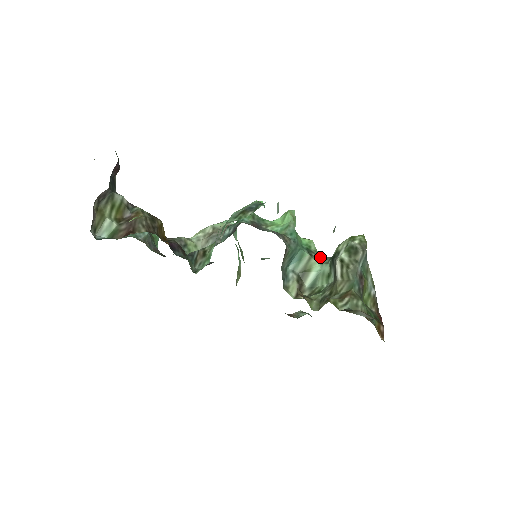
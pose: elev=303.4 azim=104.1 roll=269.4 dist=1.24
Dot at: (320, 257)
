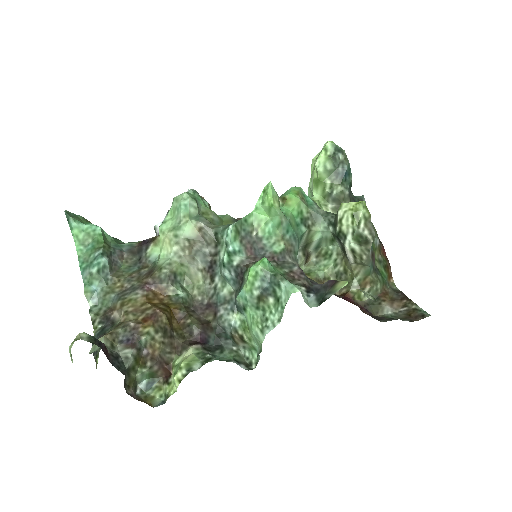
Dot at: (316, 219)
